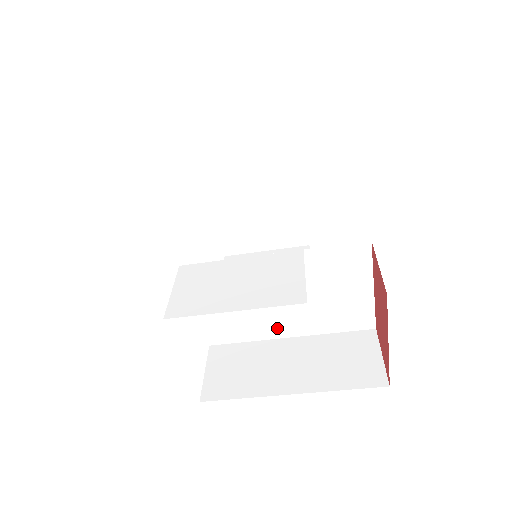
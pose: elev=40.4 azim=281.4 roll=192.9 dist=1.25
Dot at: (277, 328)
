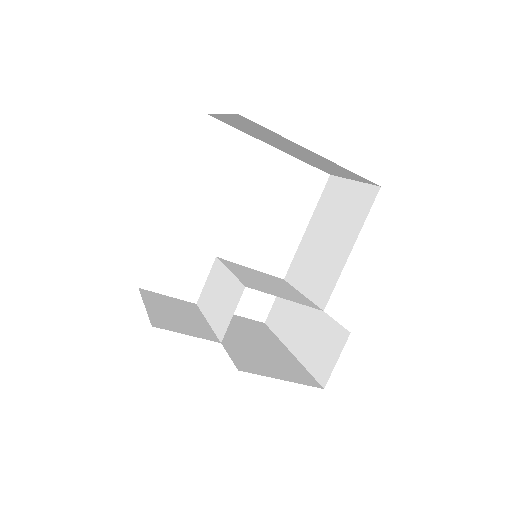
Dot at: (299, 296)
